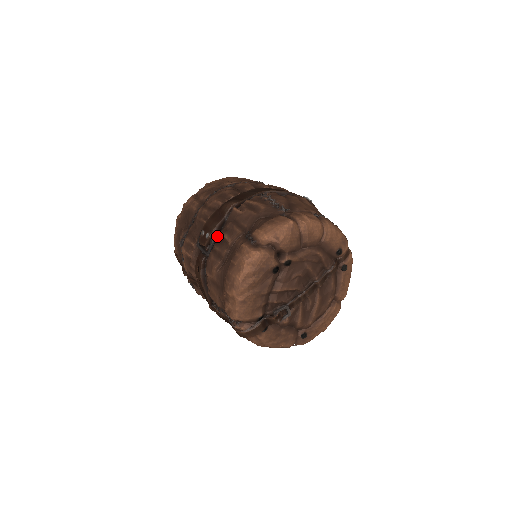
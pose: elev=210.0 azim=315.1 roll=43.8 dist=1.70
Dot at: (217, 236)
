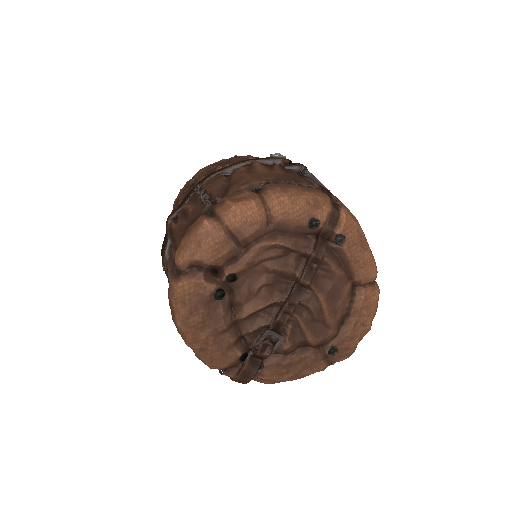
Dot at: occluded
